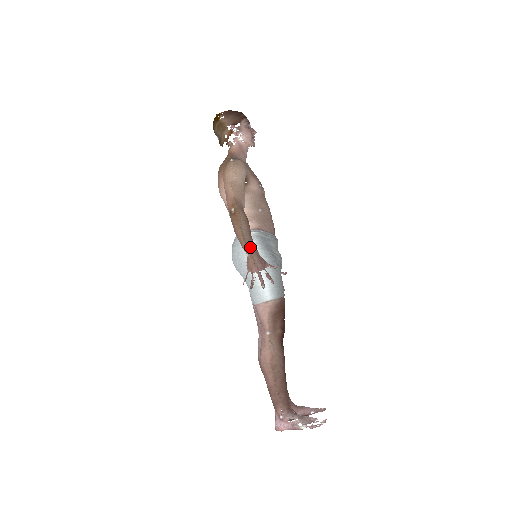
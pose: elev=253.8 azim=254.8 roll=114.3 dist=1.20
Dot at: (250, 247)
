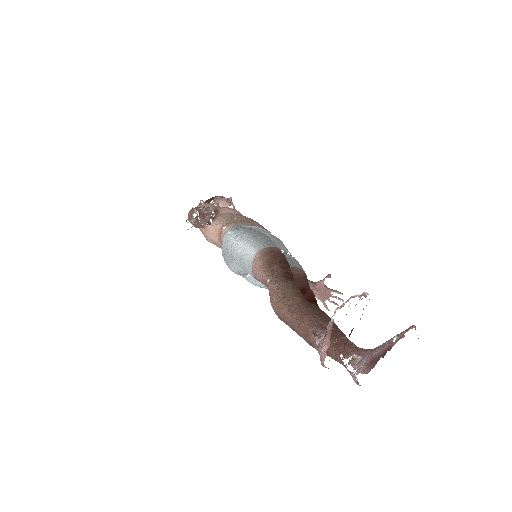
Dot at: (191, 210)
